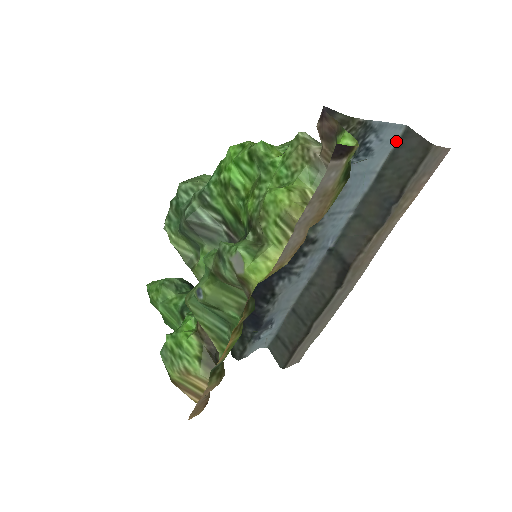
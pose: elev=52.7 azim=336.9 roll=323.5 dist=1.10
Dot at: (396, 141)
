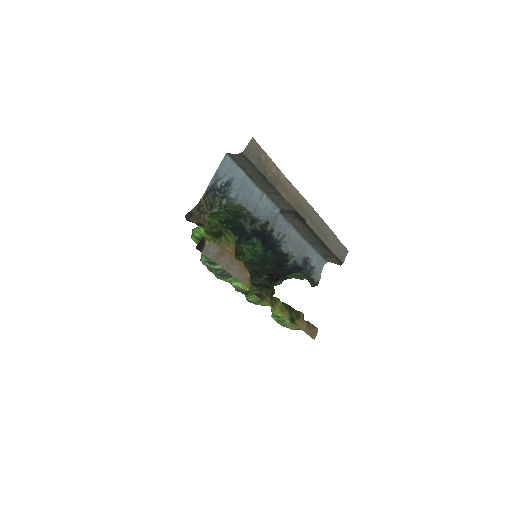
Dot at: (232, 161)
